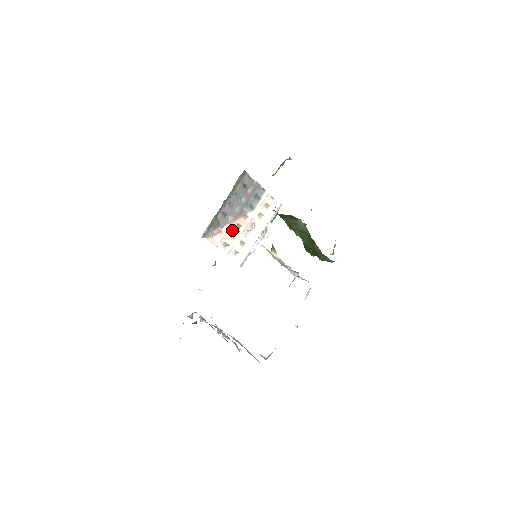
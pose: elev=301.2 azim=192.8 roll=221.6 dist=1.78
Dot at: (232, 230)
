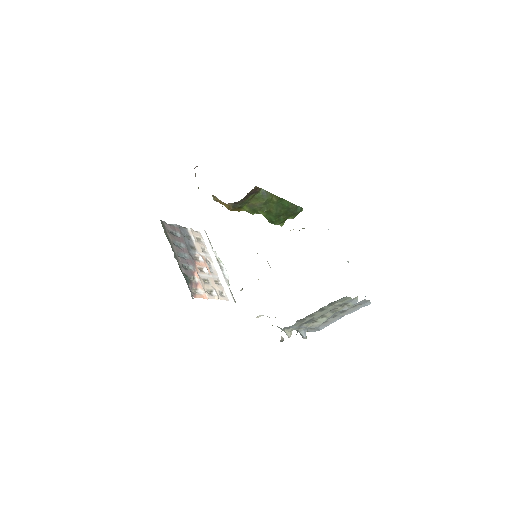
Dot at: (201, 276)
